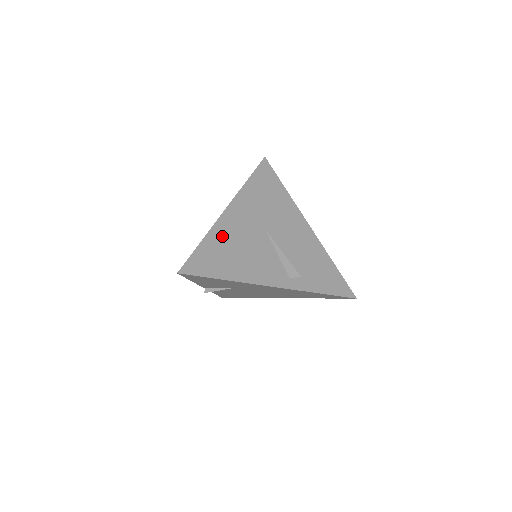
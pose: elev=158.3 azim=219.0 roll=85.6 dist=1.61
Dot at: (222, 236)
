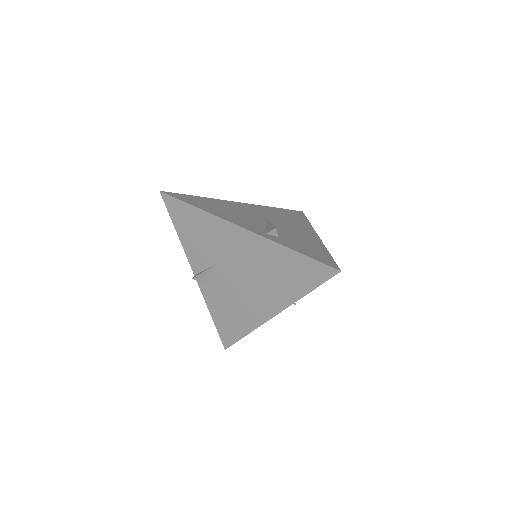
Dot at: (220, 203)
